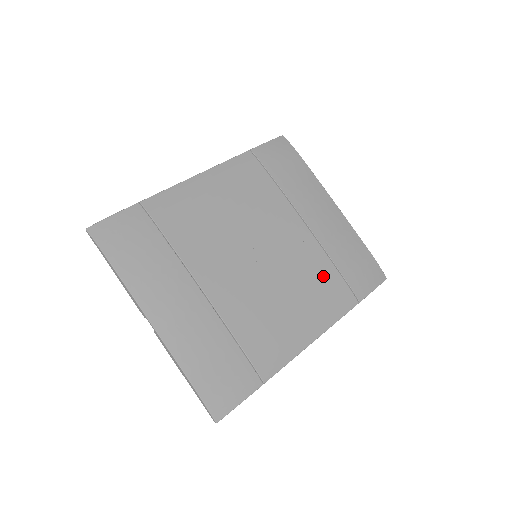
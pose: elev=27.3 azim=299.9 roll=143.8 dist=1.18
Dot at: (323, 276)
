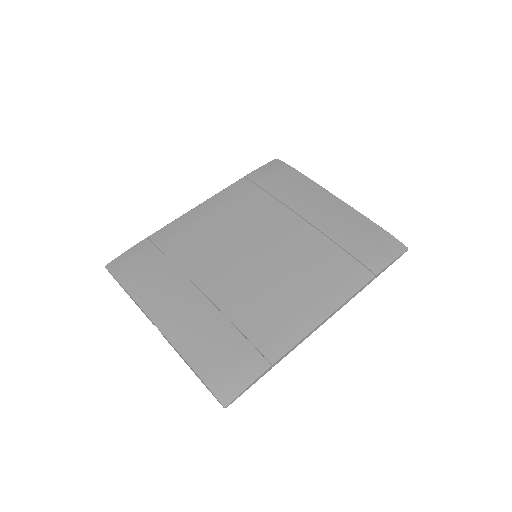
Dot at: (328, 258)
